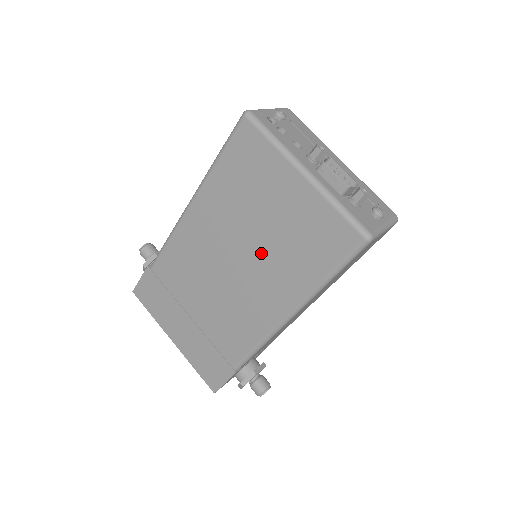
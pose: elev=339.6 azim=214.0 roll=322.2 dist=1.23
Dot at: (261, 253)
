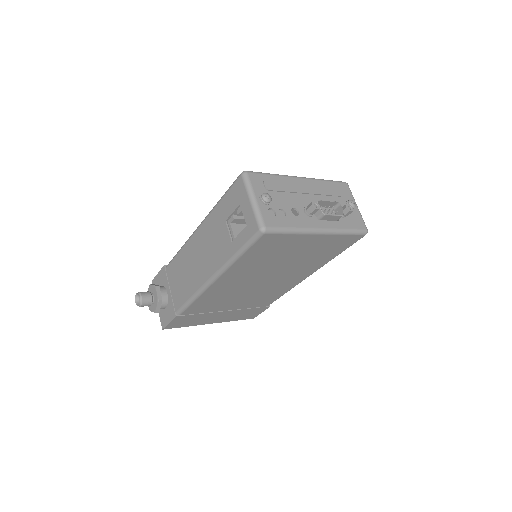
Dot at: (286, 269)
